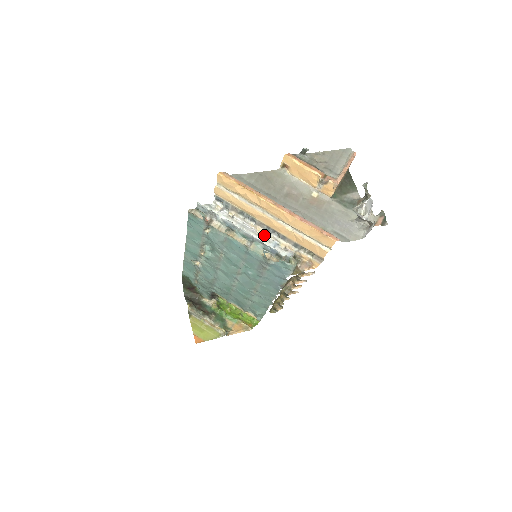
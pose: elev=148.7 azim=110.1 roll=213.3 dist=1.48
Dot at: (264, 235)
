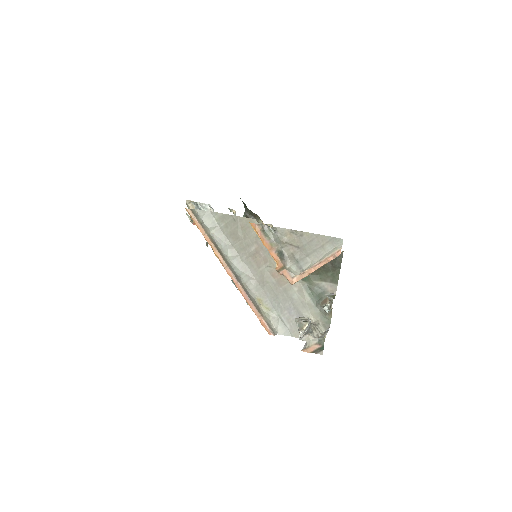
Dot at: occluded
